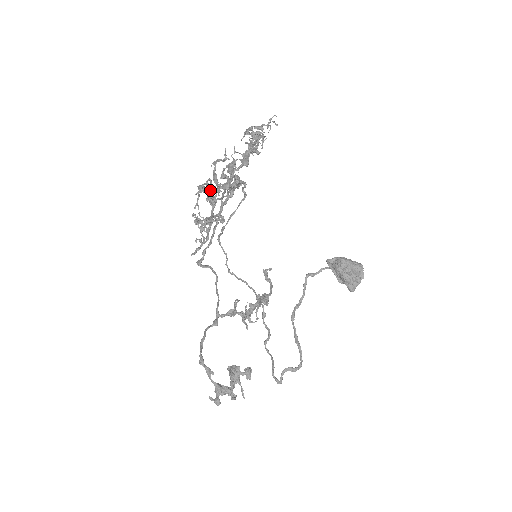
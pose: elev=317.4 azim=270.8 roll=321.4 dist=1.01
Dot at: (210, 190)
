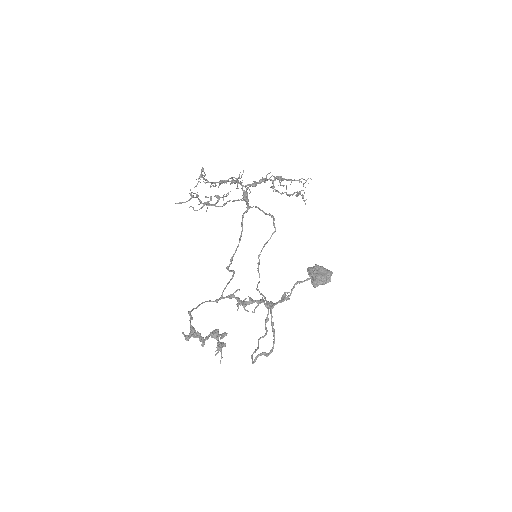
Dot at: (204, 176)
